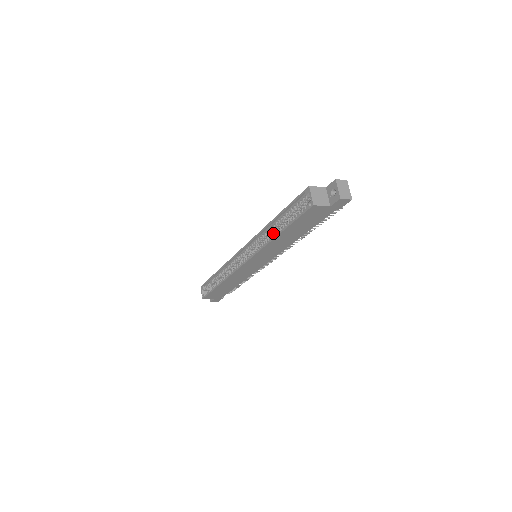
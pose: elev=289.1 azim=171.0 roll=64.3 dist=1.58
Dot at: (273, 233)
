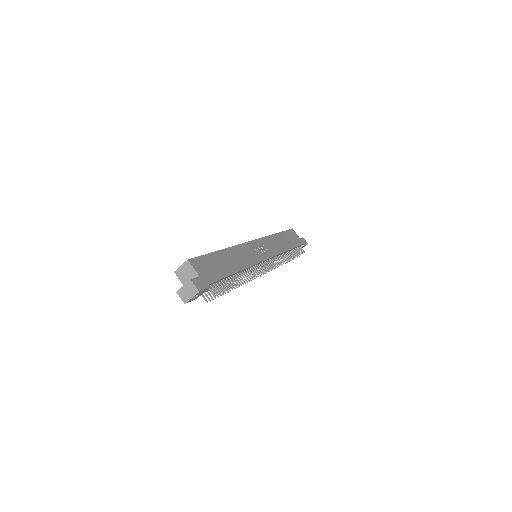
Dot at: occluded
